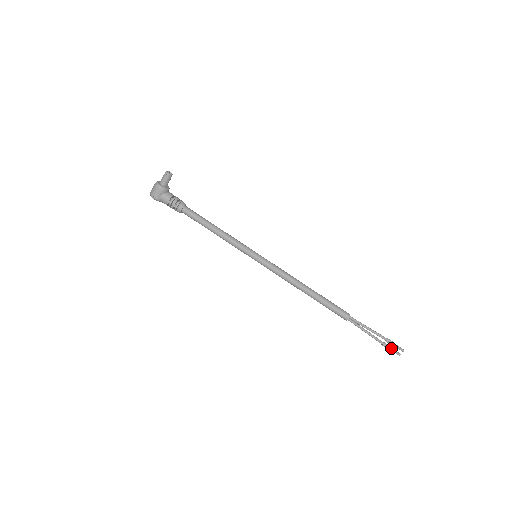
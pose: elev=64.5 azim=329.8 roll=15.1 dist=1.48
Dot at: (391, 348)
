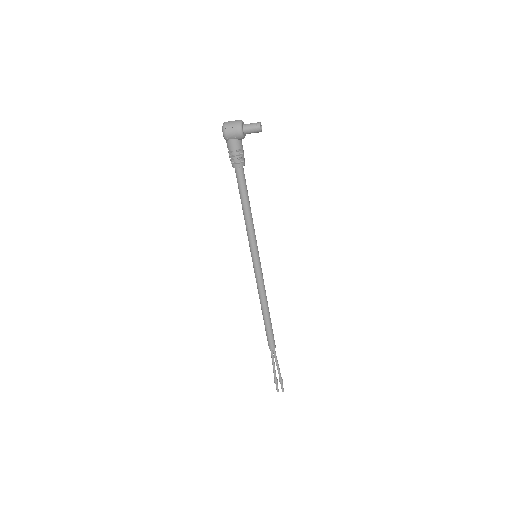
Dot at: (277, 384)
